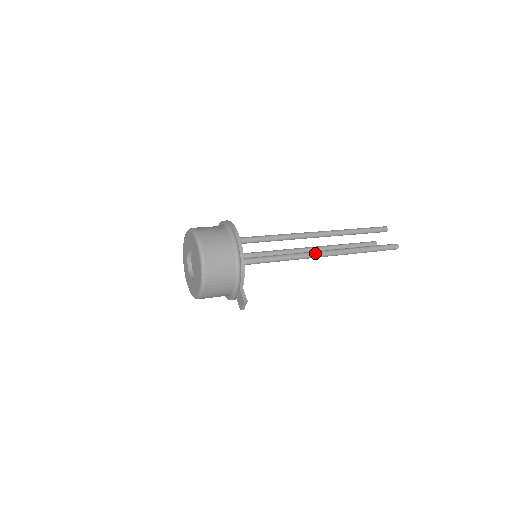
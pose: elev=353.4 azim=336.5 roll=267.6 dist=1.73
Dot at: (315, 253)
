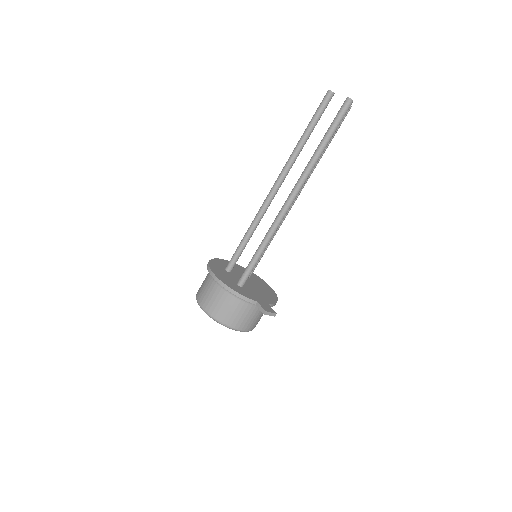
Dot at: (283, 208)
